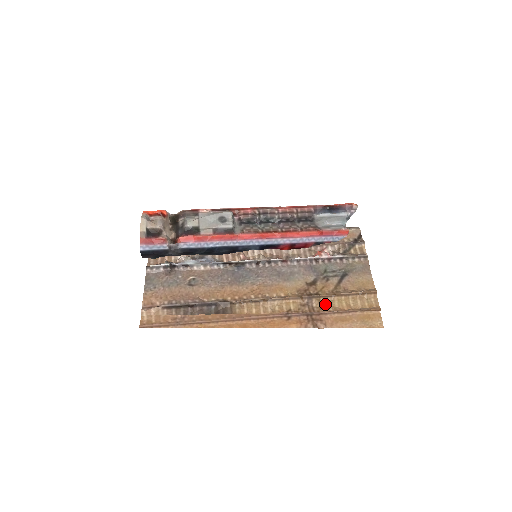
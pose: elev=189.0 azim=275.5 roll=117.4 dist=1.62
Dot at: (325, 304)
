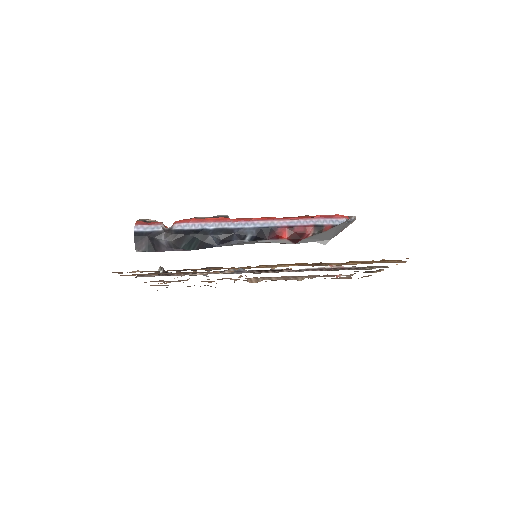
Dot at: (338, 265)
